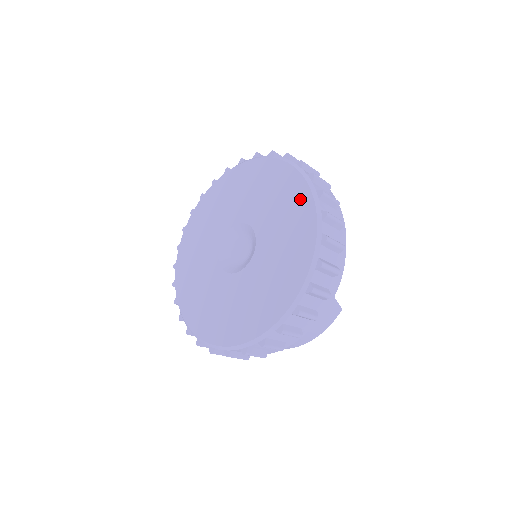
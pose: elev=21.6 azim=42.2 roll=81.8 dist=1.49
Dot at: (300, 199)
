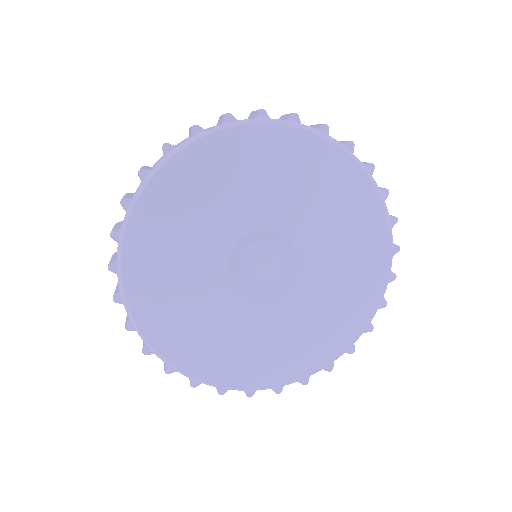
Dot at: (309, 152)
